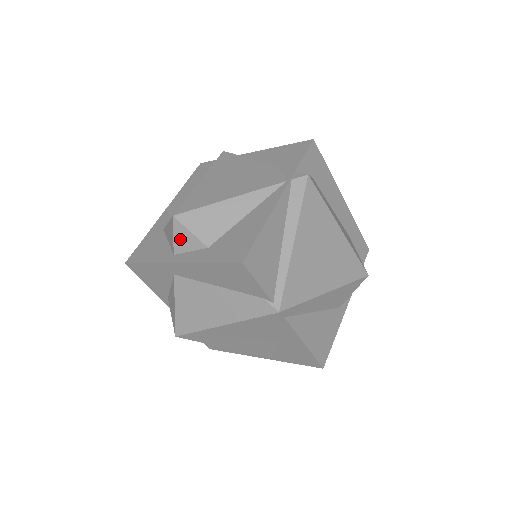
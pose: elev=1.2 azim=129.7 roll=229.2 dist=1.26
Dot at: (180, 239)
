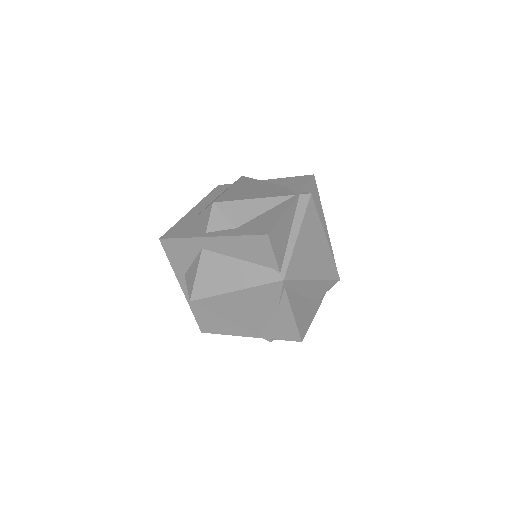
Dot at: (214, 220)
